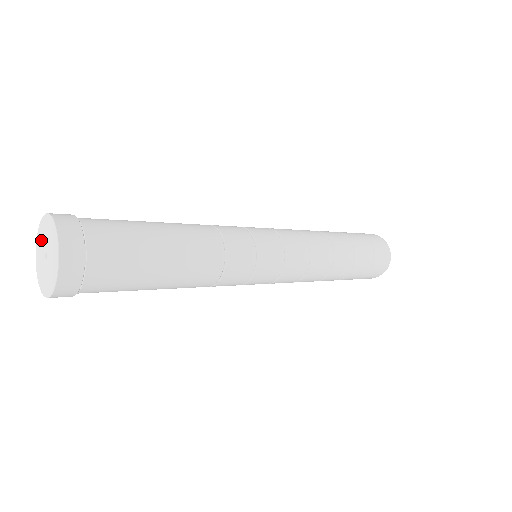
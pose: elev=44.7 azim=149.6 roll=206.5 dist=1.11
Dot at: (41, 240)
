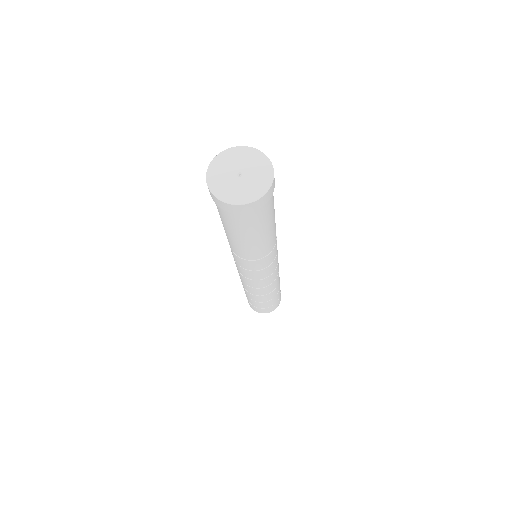
Dot at: (235, 158)
